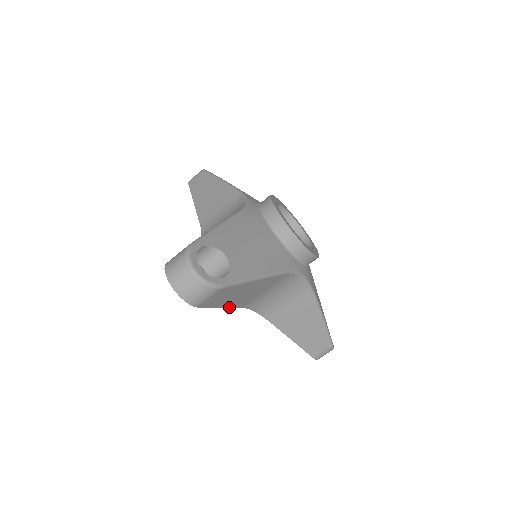
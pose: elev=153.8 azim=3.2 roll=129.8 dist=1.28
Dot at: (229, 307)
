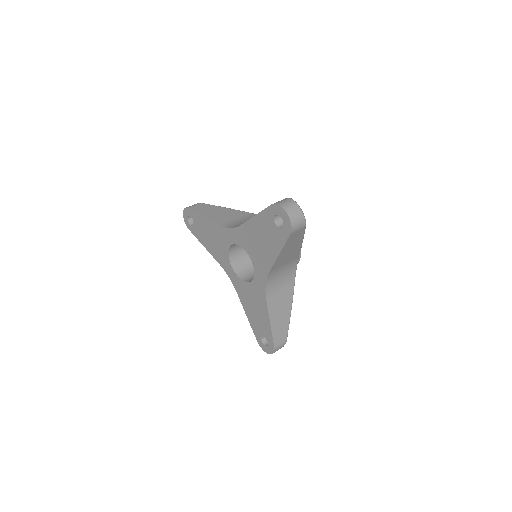
Dot at: (275, 260)
